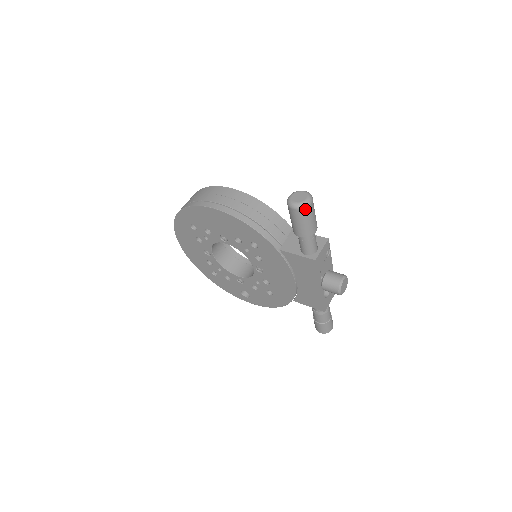
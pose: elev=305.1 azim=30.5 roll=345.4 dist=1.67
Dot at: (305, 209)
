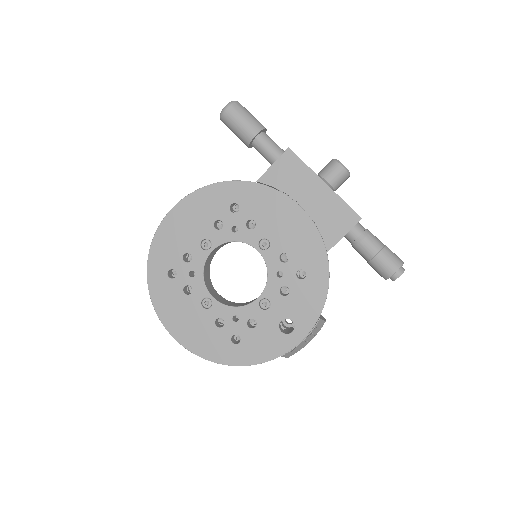
Dot at: (236, 103)
